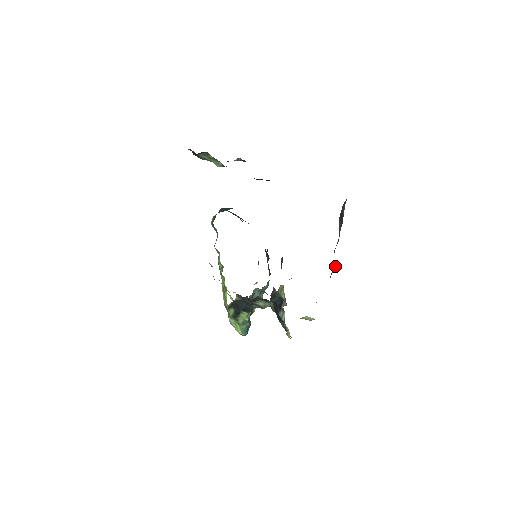
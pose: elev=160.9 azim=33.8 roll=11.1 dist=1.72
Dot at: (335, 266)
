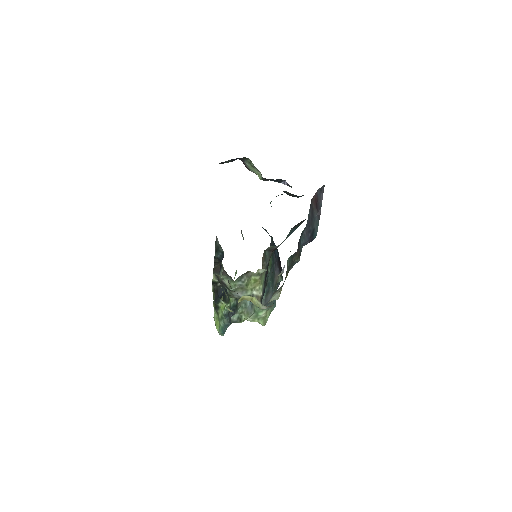
Dot at: (296, 252)
